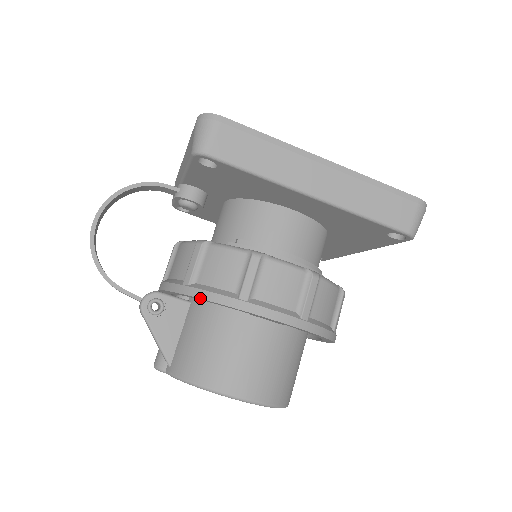
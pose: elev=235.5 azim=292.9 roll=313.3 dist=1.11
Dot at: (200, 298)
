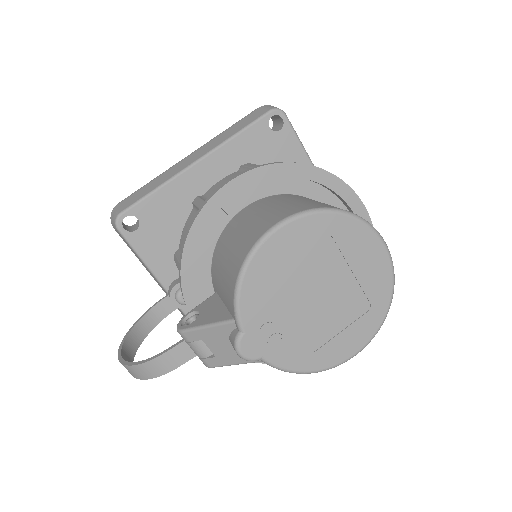
Dot at: (183, 246)
